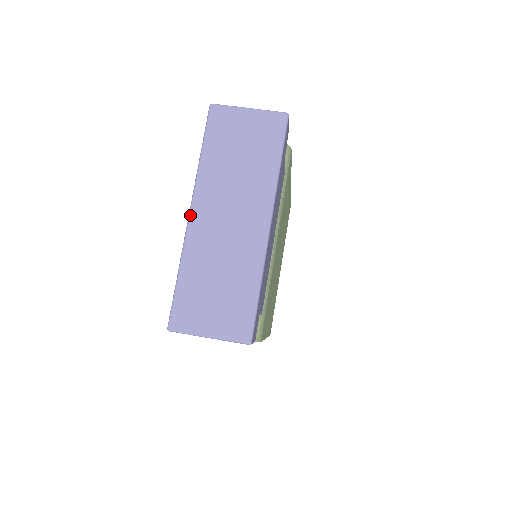
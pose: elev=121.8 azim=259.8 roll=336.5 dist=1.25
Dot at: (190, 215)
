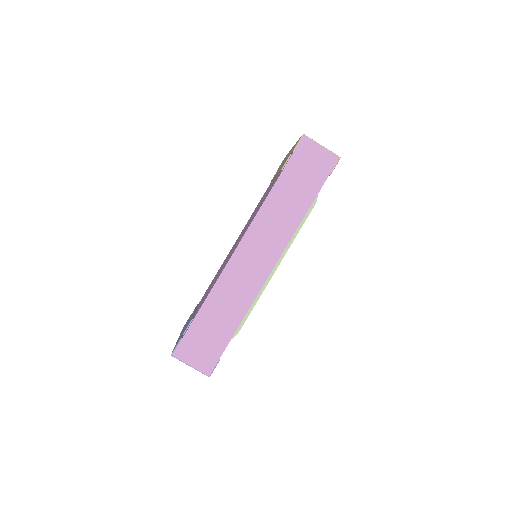
Dot at: occluded
